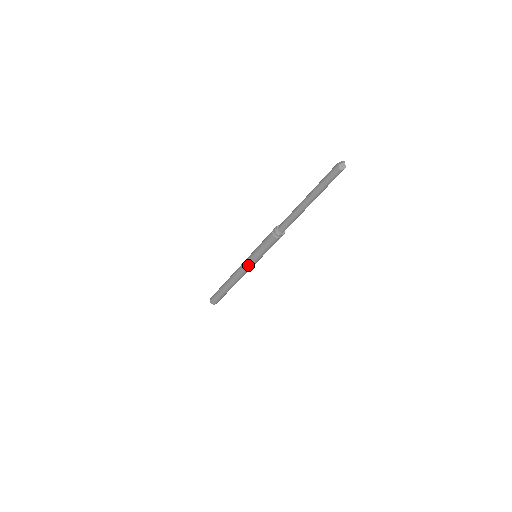
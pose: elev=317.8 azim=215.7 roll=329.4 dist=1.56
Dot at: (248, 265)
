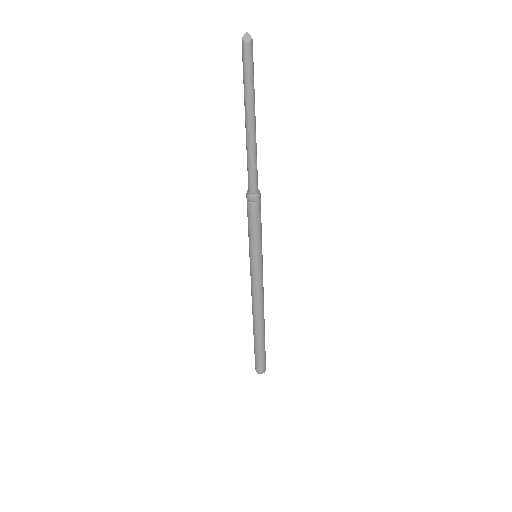
Dot at: (255, 274)
